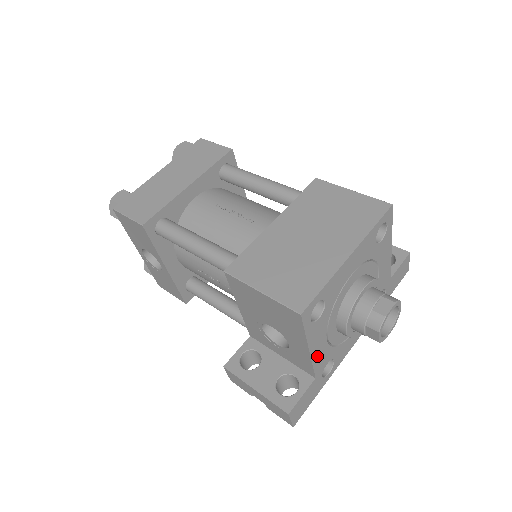
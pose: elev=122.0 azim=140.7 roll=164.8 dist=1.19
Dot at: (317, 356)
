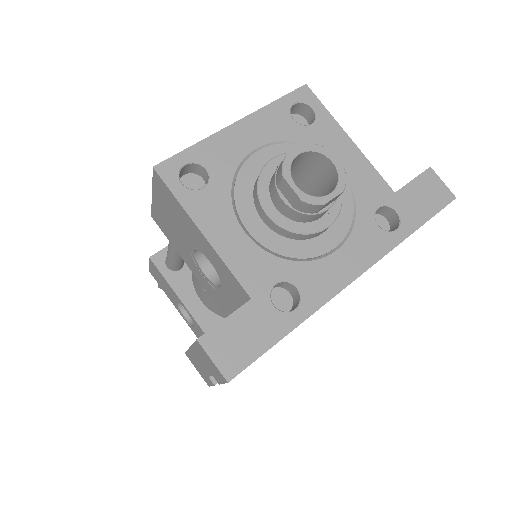
Dot at: (233, 255)
